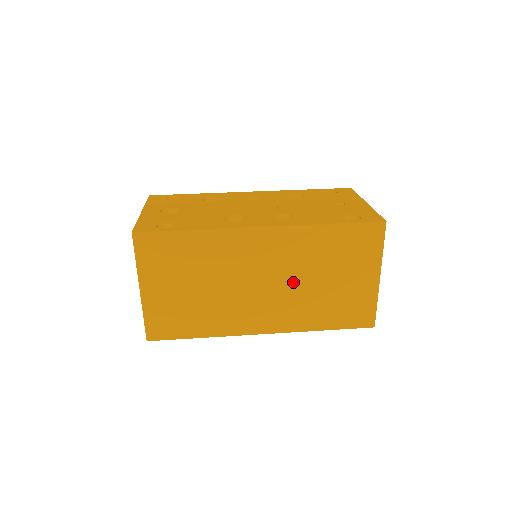
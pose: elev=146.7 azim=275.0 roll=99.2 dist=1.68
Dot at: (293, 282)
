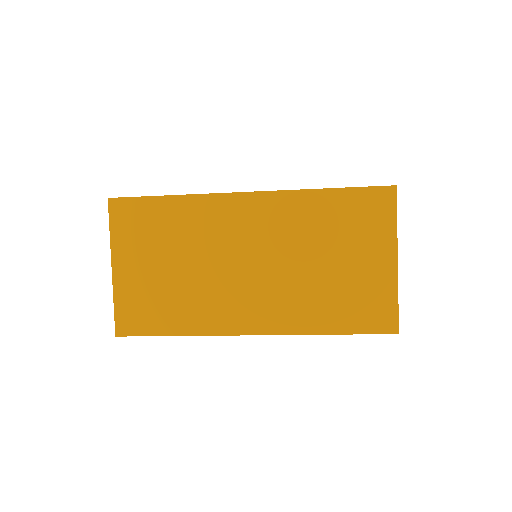
Dot at: (287, 264)
